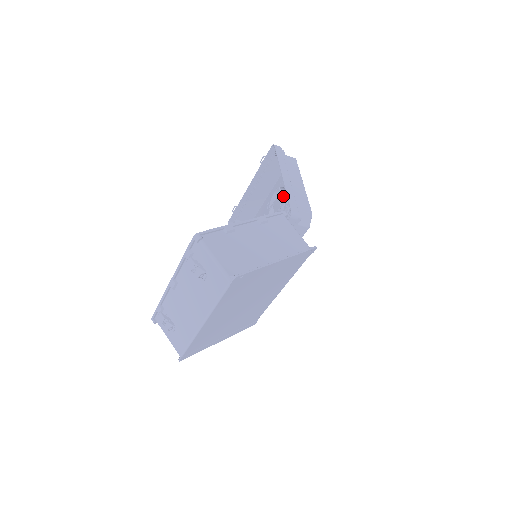
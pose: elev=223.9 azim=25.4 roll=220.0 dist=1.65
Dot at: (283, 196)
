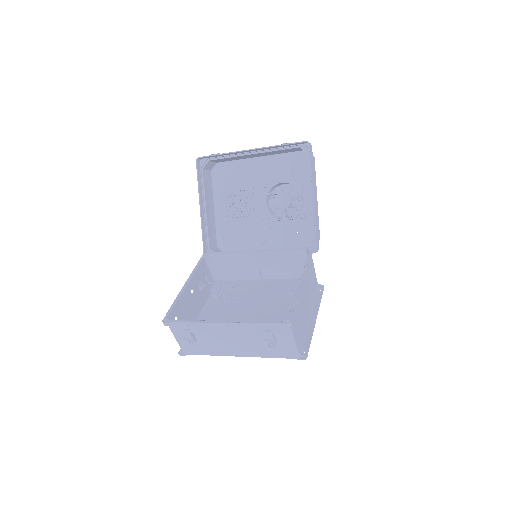
Dot at: (291, 195)
